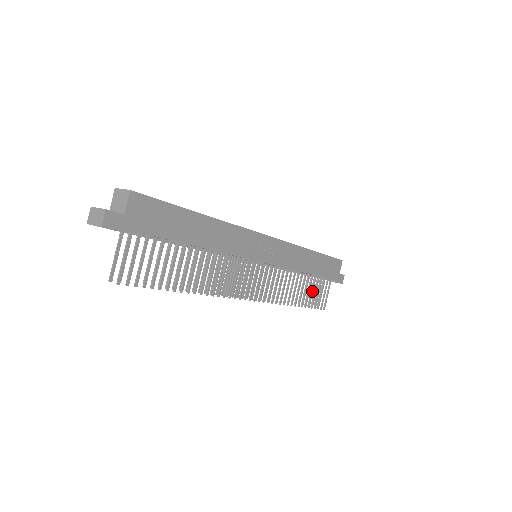
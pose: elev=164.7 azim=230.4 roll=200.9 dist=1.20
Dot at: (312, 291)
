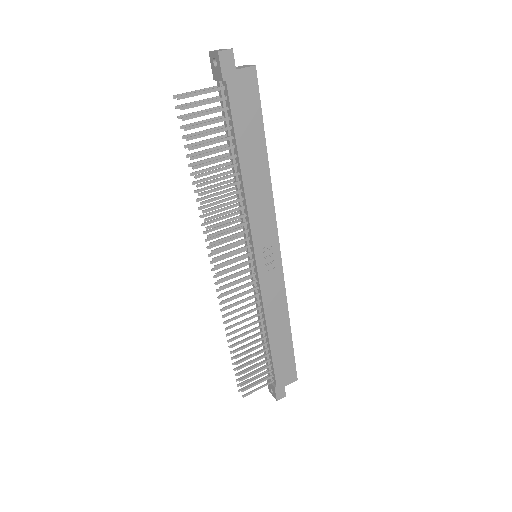
Dot at: (254, 361)
